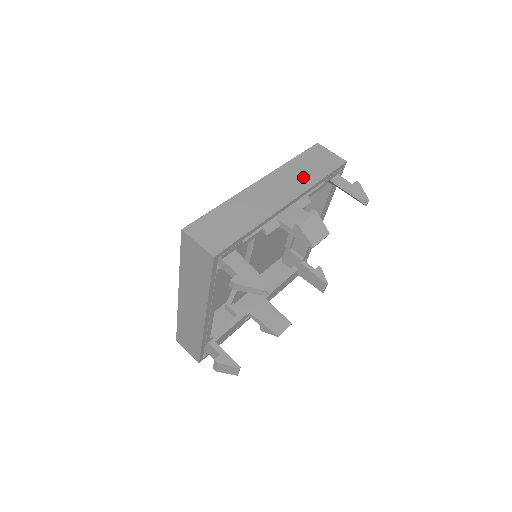
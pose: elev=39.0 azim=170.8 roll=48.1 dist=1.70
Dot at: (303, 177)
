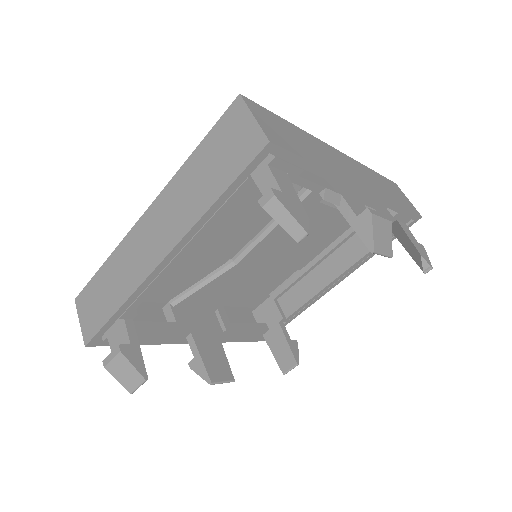
Dot at: (381, 188)
